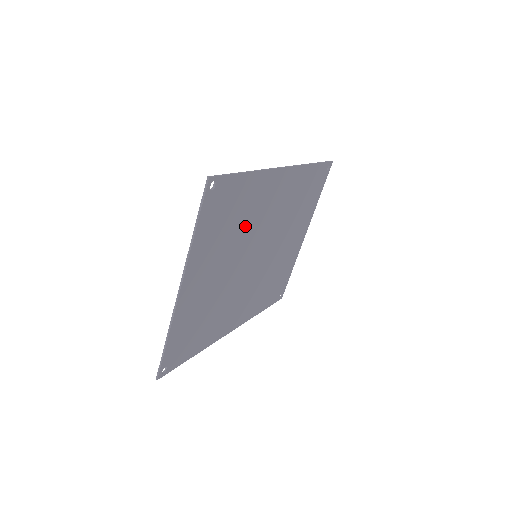
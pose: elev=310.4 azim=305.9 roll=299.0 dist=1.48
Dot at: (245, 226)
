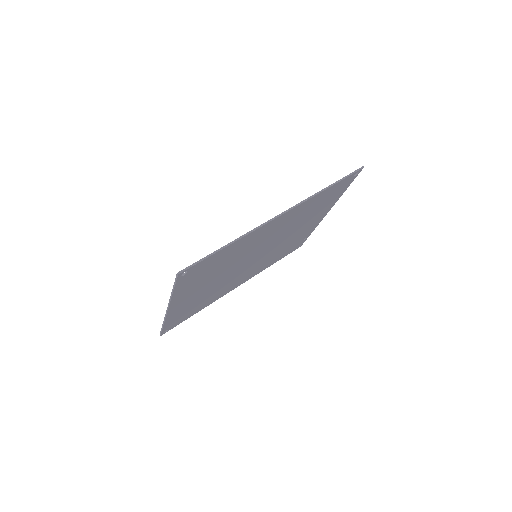
Dot at: (235, 258)
